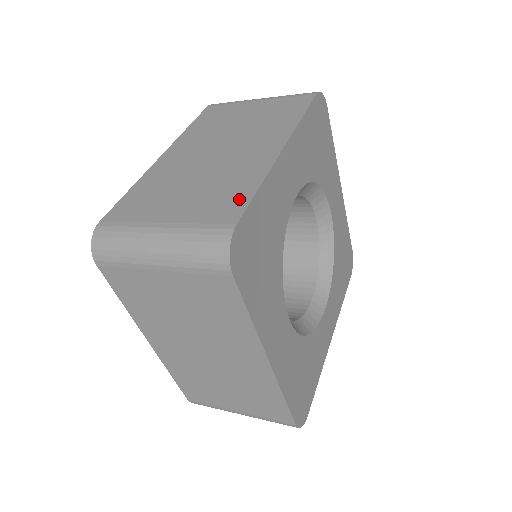
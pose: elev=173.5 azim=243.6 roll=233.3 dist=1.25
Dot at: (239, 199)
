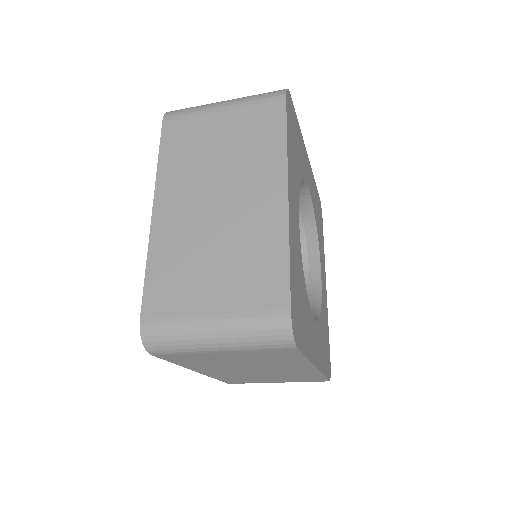
Dot at: (277, 274)
